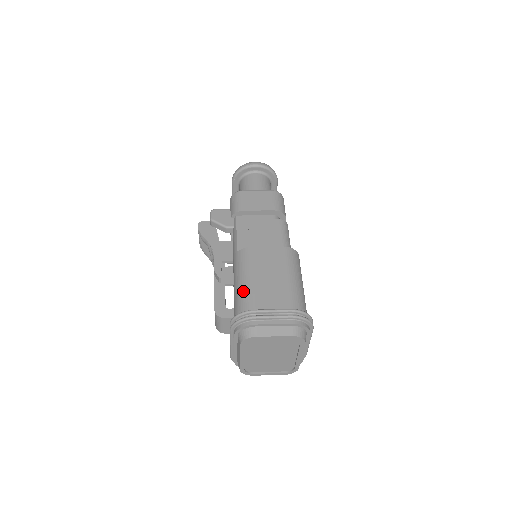
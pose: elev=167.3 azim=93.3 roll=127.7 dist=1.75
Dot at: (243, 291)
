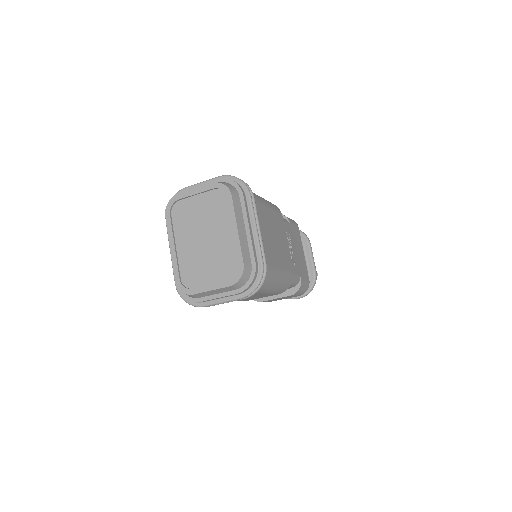
Dot at: occluded
